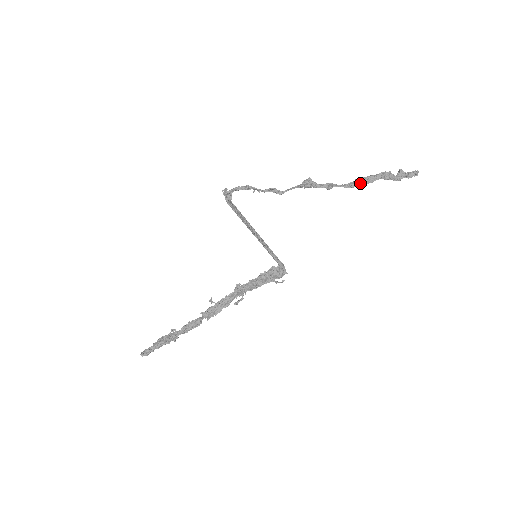
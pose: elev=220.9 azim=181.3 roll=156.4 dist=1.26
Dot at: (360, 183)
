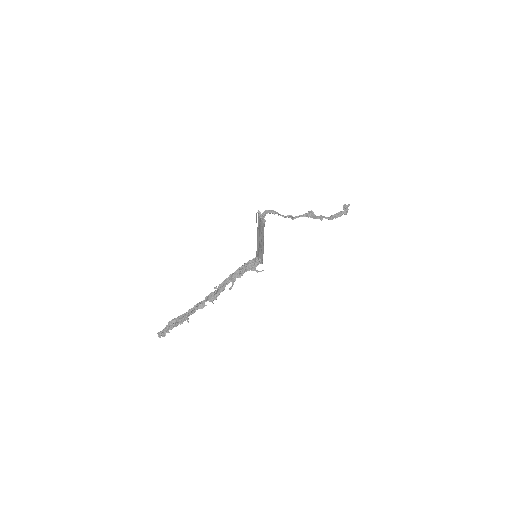
Dot at: (336, 217)
